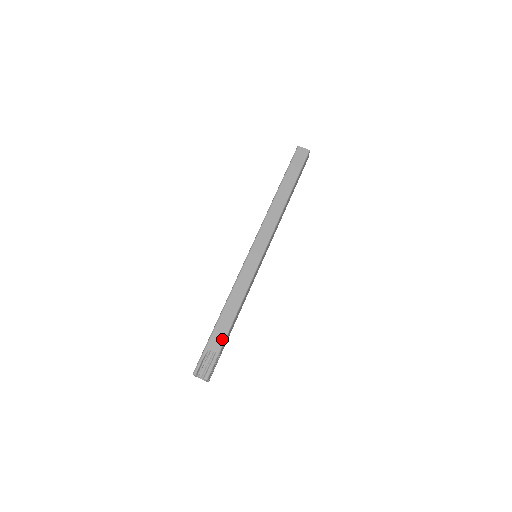
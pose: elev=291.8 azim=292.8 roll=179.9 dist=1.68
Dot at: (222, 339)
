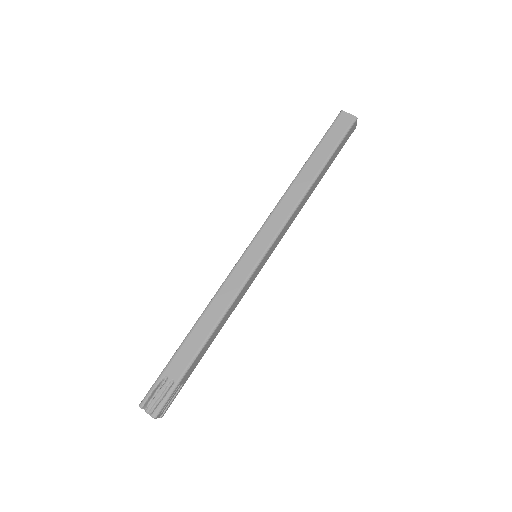
Dot at: (186, 365)
